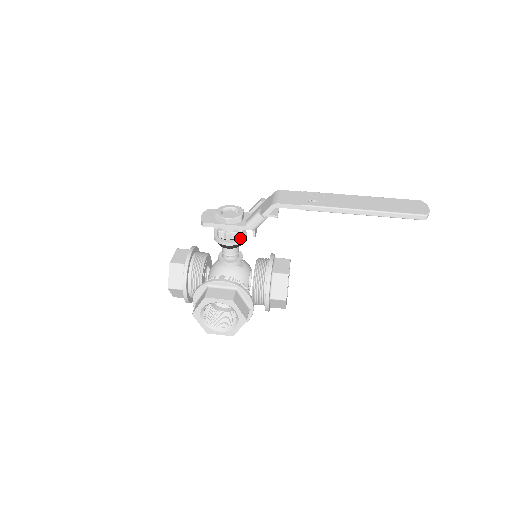
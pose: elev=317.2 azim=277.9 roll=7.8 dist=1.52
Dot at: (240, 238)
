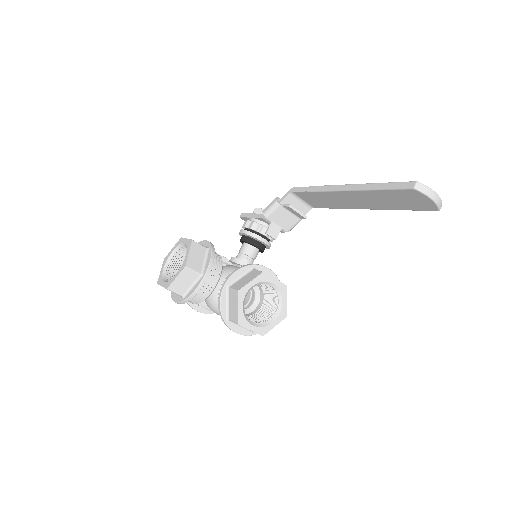
Dot at: (256, 234)
